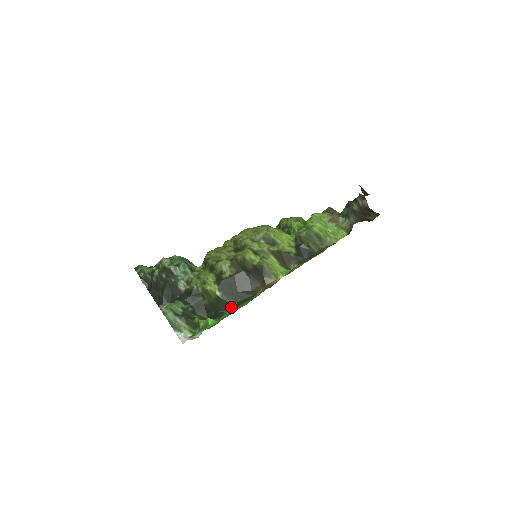
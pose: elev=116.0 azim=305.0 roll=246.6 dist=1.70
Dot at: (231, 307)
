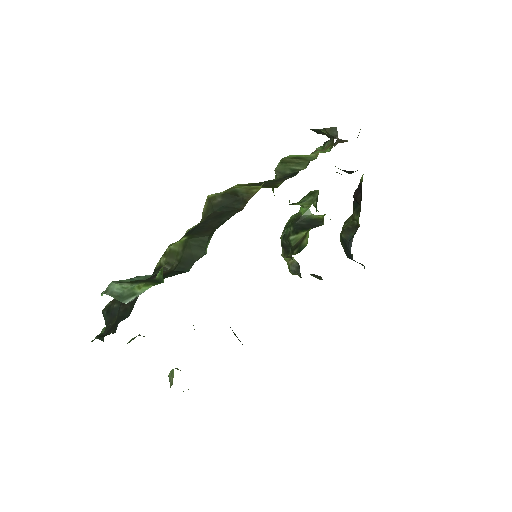
Dot at: (209, 239)
